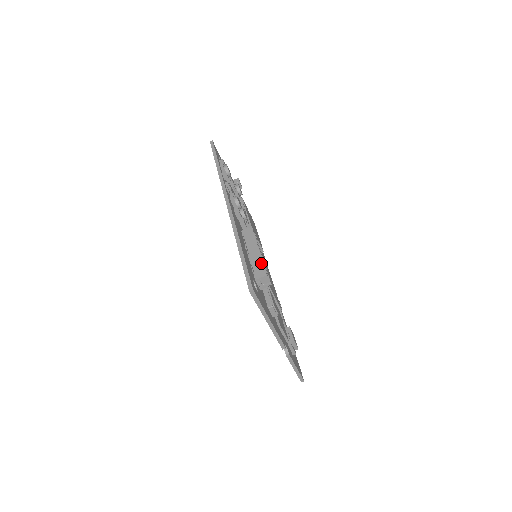
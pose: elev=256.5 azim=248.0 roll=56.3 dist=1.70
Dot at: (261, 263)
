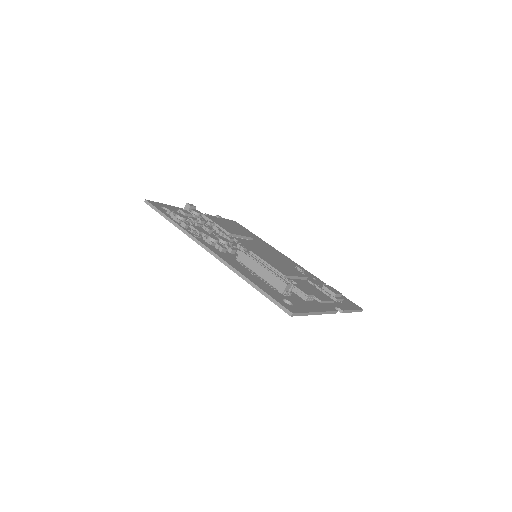
Dot at: (274, 278)
